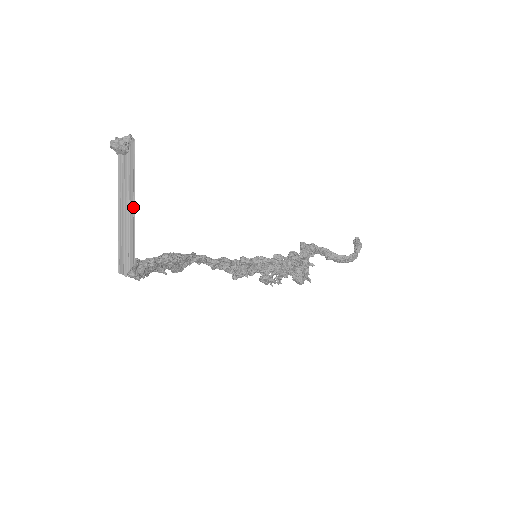
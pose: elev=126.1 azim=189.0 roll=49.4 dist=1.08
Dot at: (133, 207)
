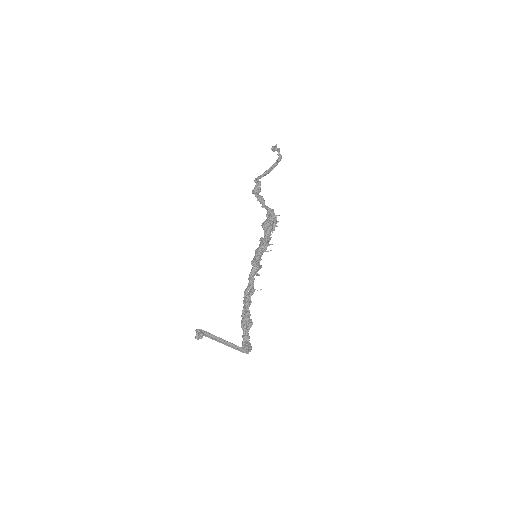
Dot at: (228, 342)
